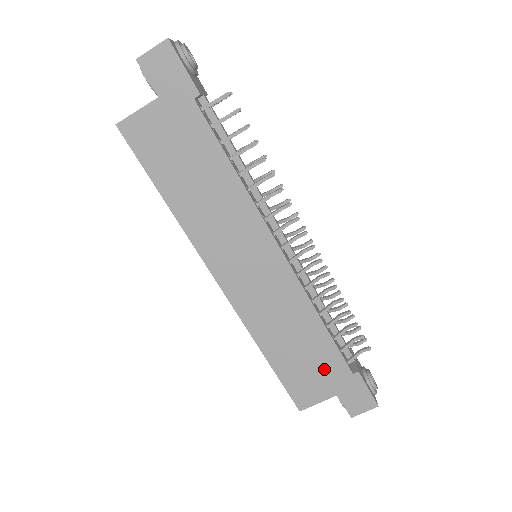
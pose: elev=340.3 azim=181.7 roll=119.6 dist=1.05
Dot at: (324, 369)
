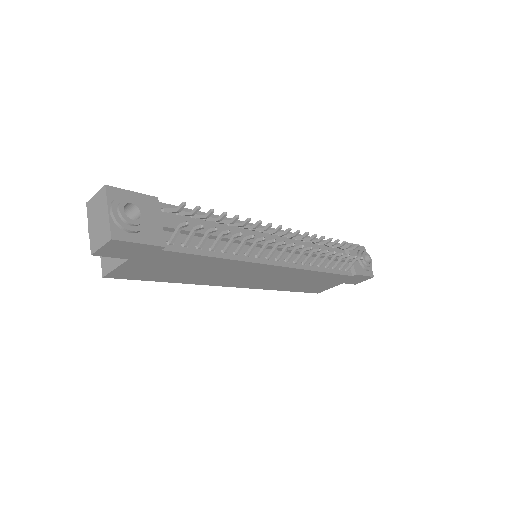
Dot at: (330, 281)
